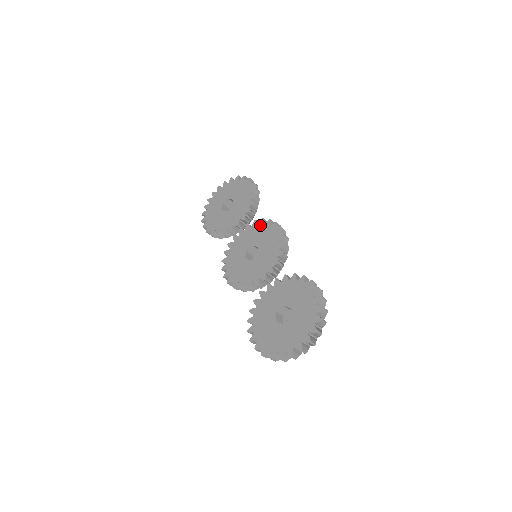
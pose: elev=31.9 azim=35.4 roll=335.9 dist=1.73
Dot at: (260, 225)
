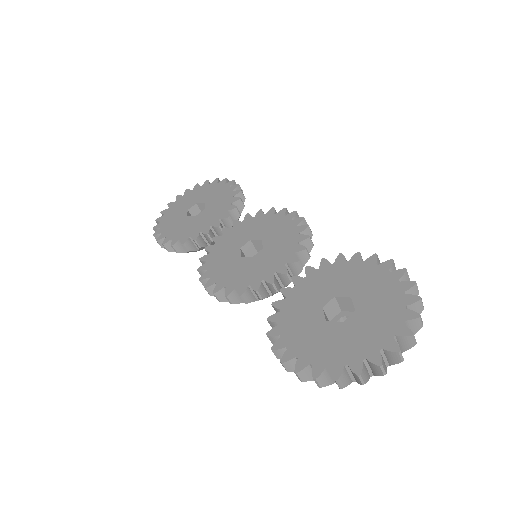
Dot at: (258, 216)
